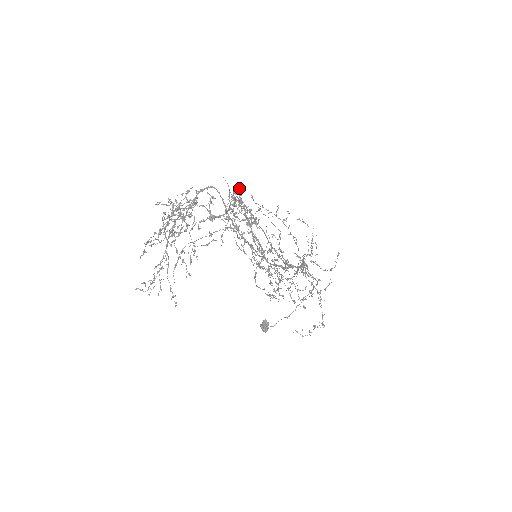
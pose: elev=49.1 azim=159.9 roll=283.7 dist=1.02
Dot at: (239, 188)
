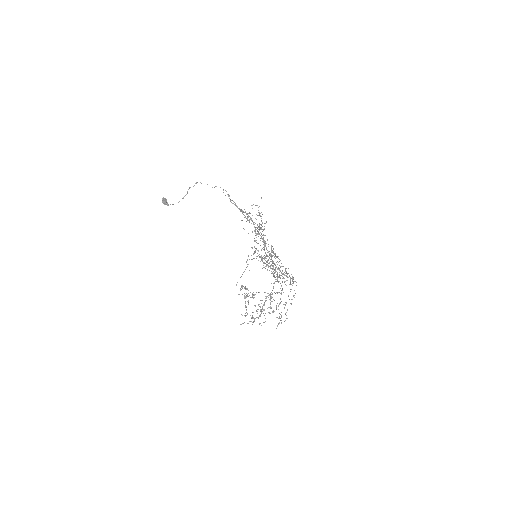
Dot at: occluded
